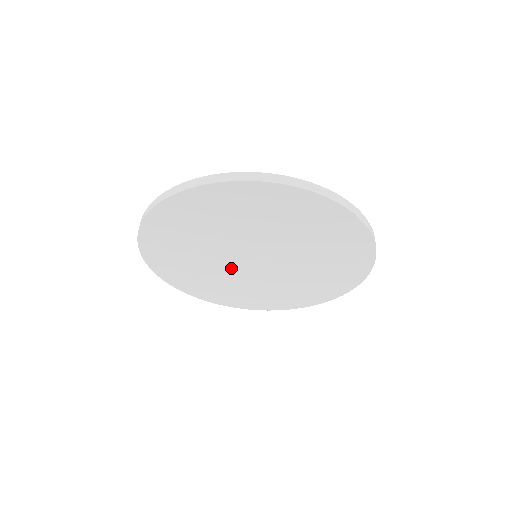
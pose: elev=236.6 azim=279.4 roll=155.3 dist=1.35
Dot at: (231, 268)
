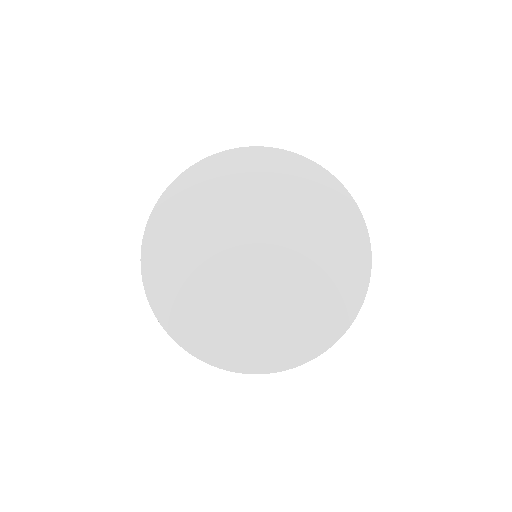
Dot at: (253, 287)
